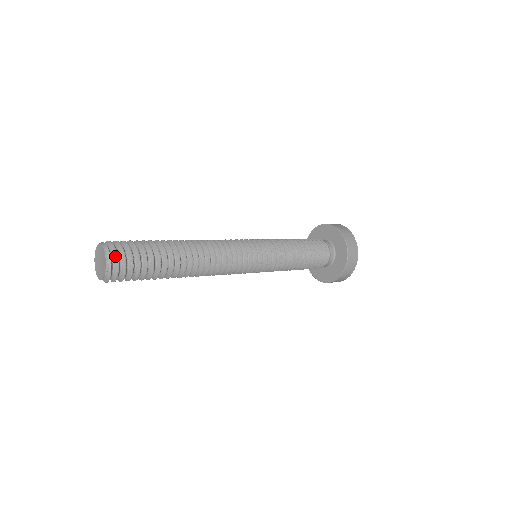
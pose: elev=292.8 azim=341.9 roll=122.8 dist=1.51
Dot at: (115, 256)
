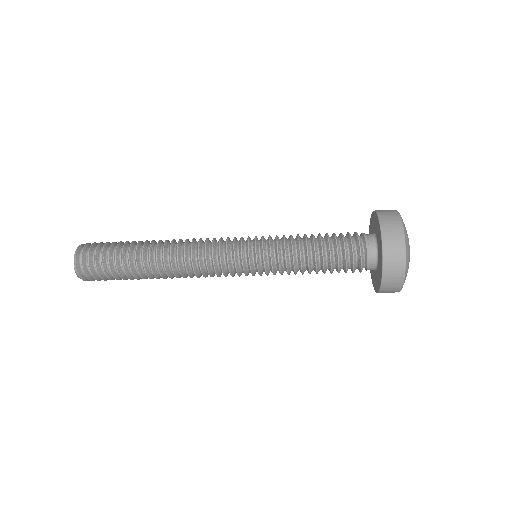
Dot at: (84, 247)
